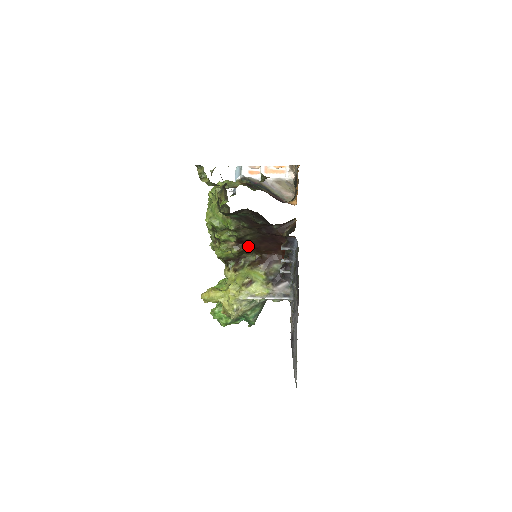
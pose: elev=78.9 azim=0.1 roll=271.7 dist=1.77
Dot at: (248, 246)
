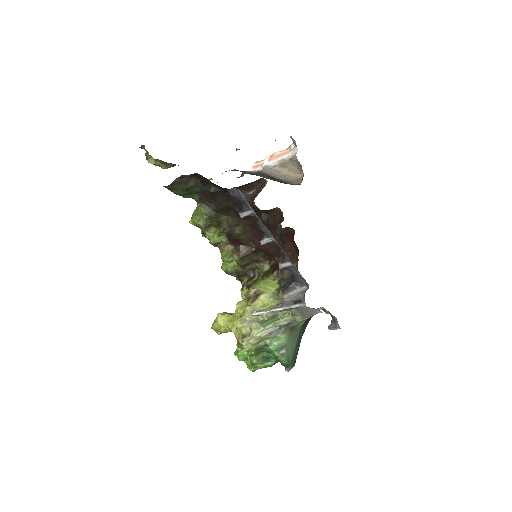
Dot at: (251, 248)
